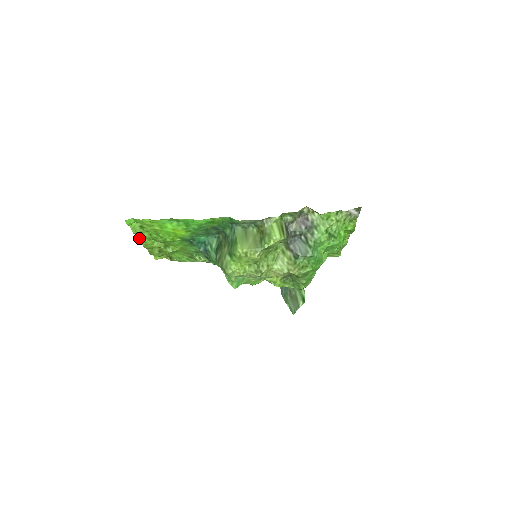
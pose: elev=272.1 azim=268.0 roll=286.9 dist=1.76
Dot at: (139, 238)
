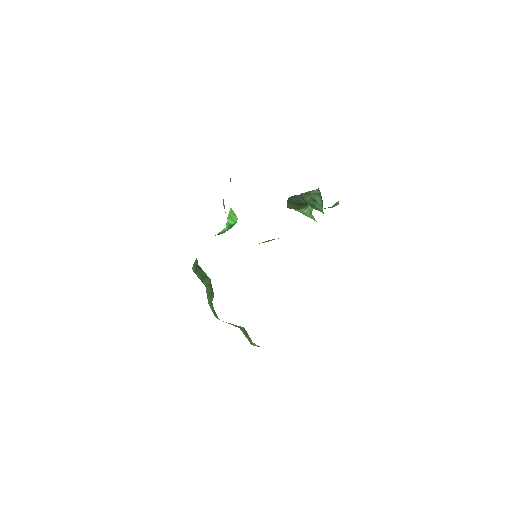
Dot at: occluded
